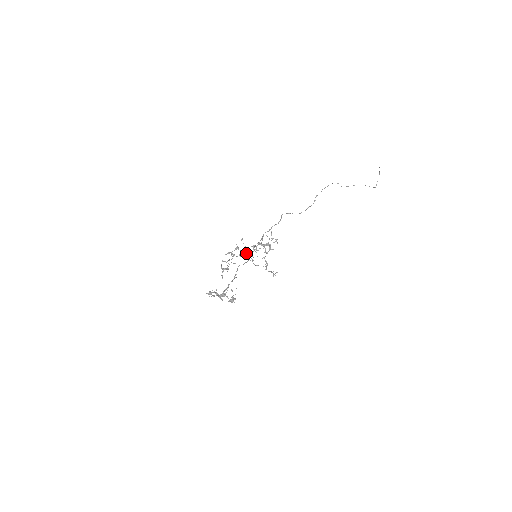
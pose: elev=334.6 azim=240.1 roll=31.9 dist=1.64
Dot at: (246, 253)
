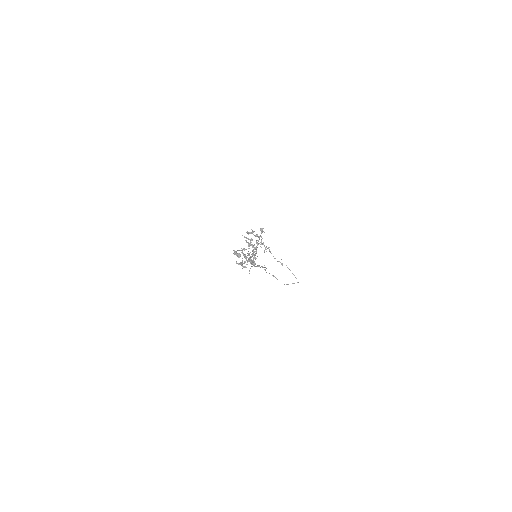
Dot at: (247, 257)
